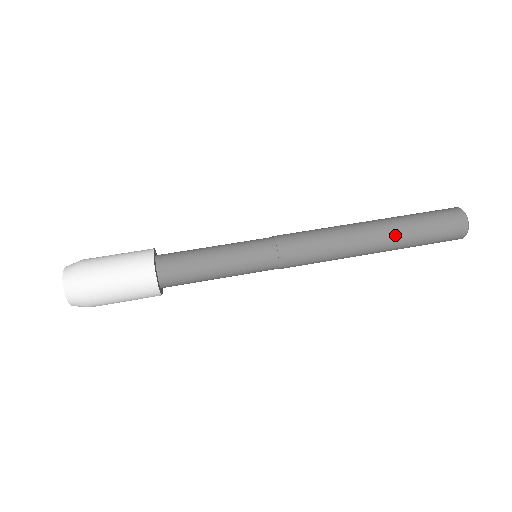
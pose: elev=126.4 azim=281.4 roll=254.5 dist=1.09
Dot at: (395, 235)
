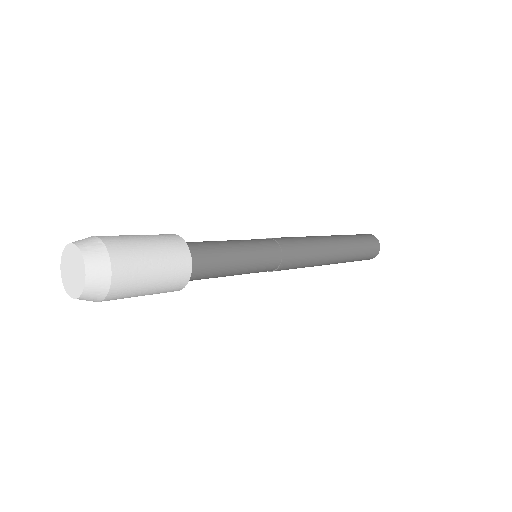
Dot at: occluded
